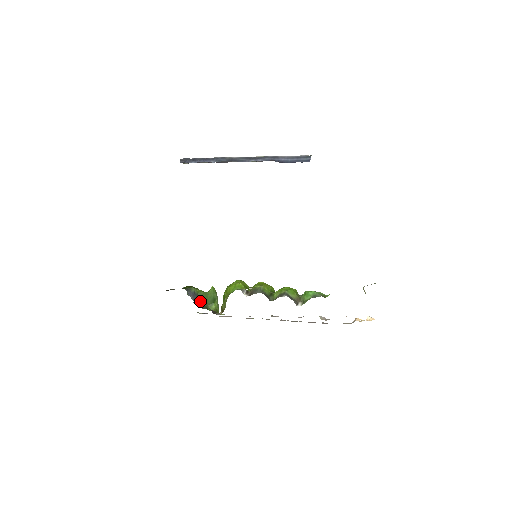
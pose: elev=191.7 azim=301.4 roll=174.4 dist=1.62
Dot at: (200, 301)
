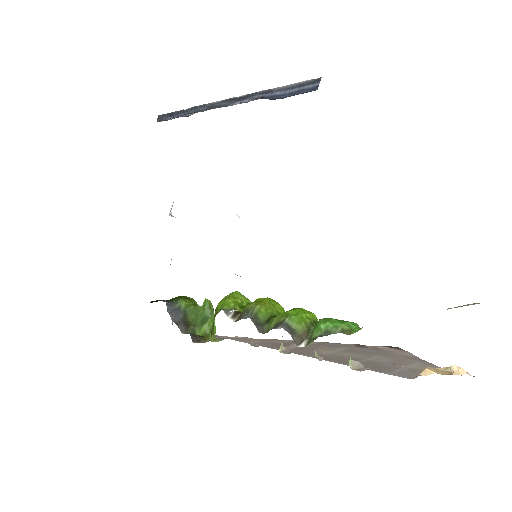
Dot at: (185, 321)
